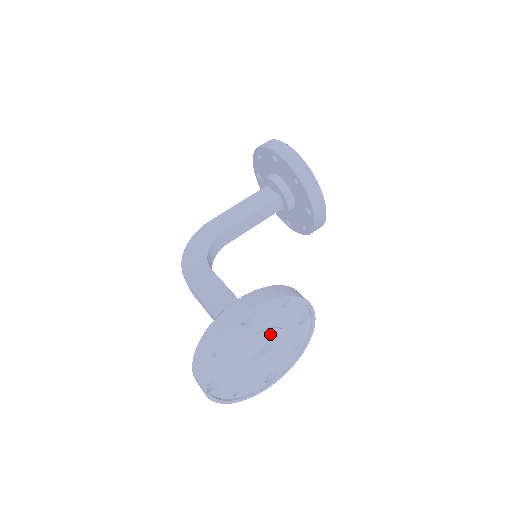
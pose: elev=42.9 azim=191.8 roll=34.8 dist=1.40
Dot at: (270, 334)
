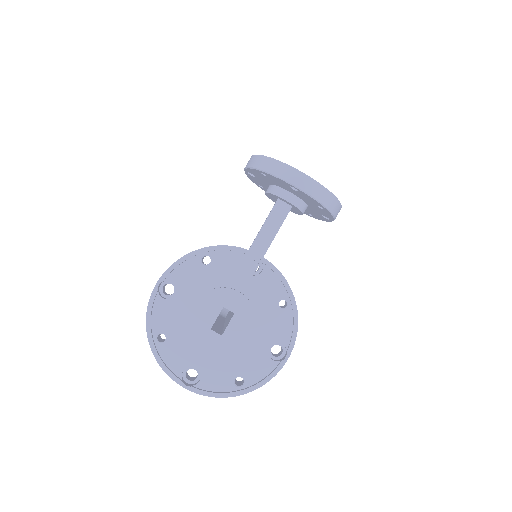
Dot at: (213, 298)
